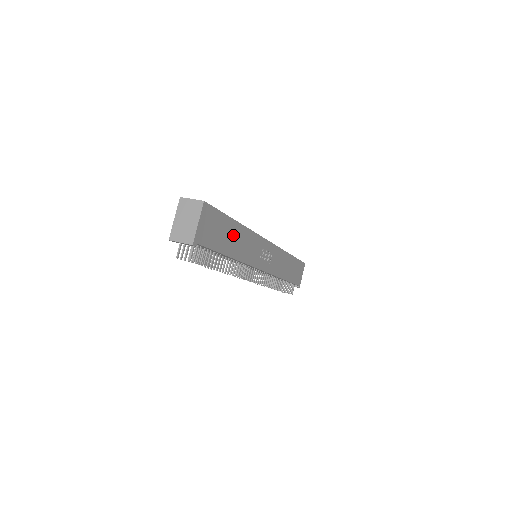
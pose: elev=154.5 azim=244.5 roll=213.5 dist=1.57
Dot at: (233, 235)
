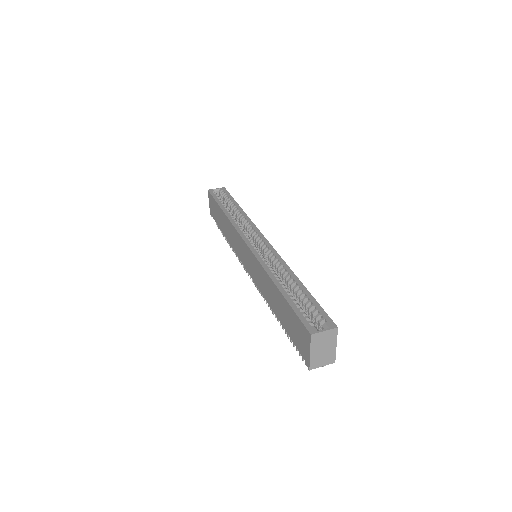
Dot at: occluded
